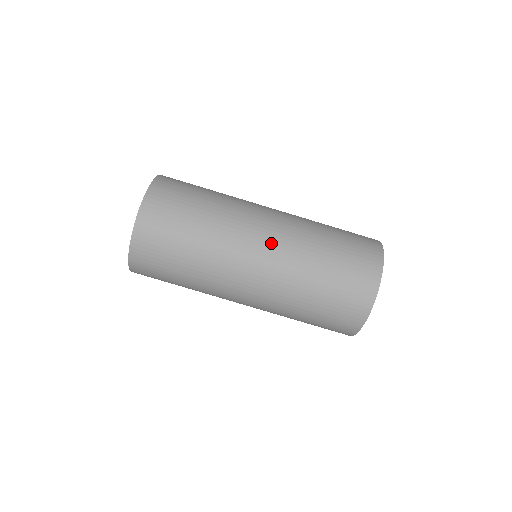
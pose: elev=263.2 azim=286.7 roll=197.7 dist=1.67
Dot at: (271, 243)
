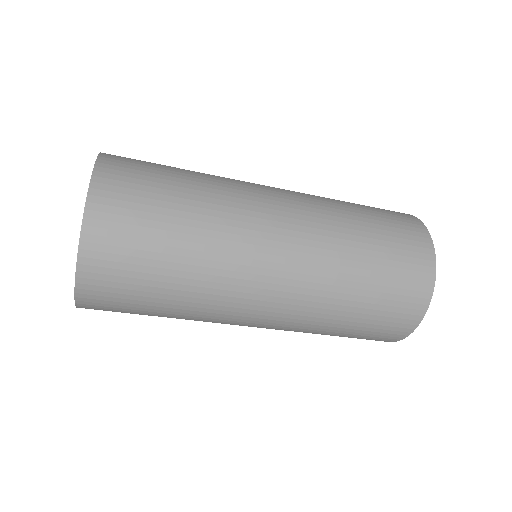
Dot at: (271, 319)
